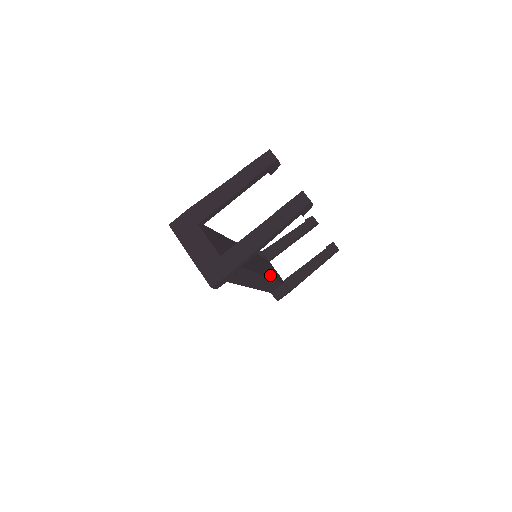
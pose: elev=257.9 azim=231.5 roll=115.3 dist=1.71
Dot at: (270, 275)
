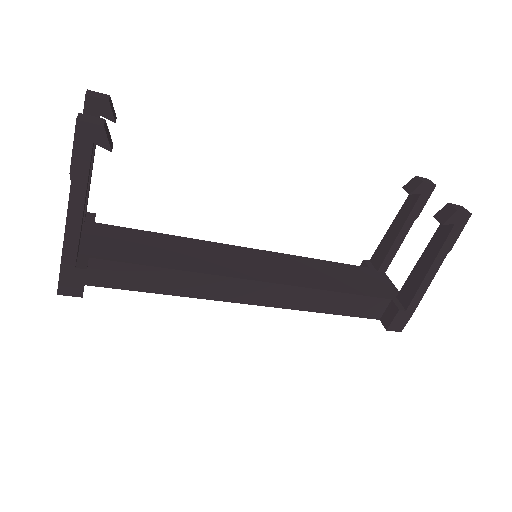
Dot at: (322, 285)
